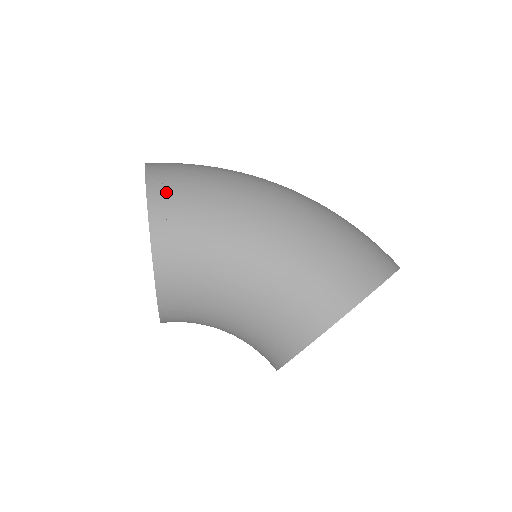
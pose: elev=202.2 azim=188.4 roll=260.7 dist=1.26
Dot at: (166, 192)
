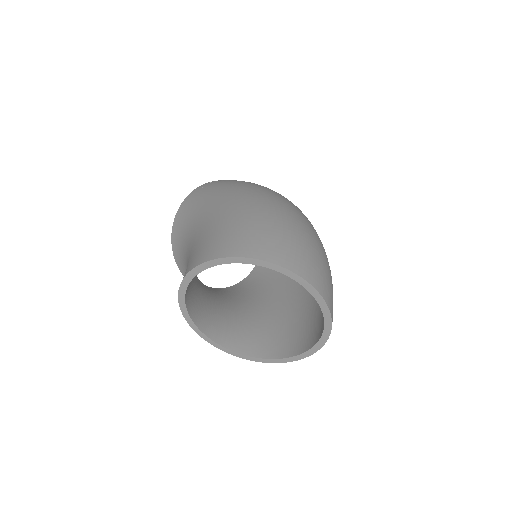
Dot at: (202, 188)
